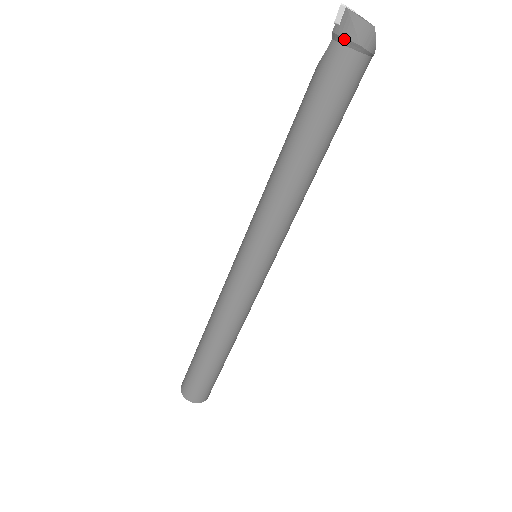
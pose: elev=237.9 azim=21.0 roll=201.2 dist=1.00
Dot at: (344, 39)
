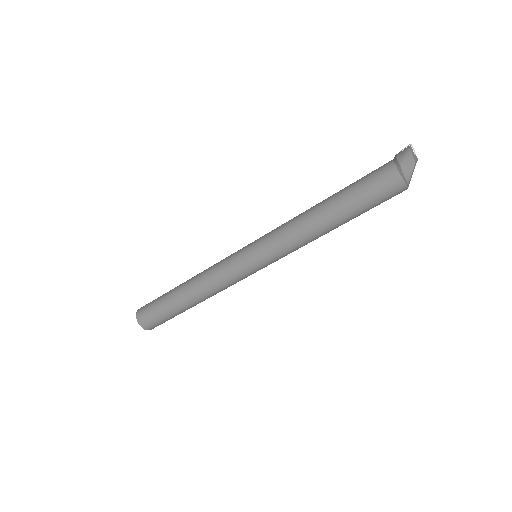
Dot at: (396, 159)
